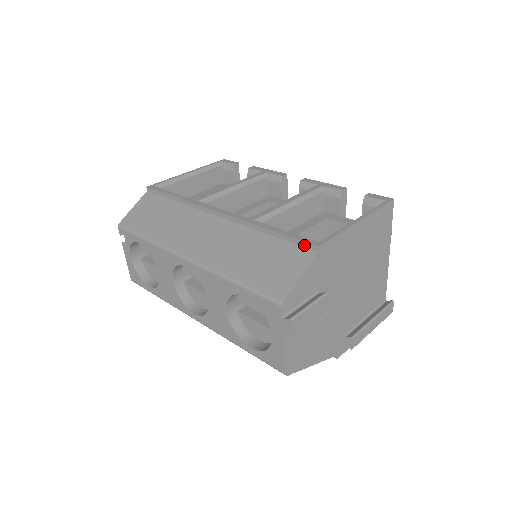
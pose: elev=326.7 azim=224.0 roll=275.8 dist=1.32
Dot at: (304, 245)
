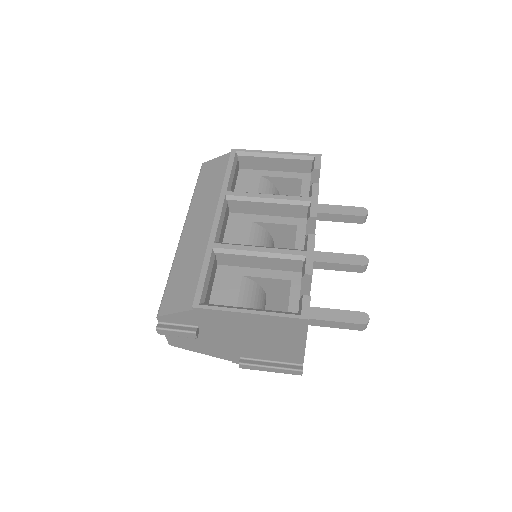
Dot at: (195, 297)
